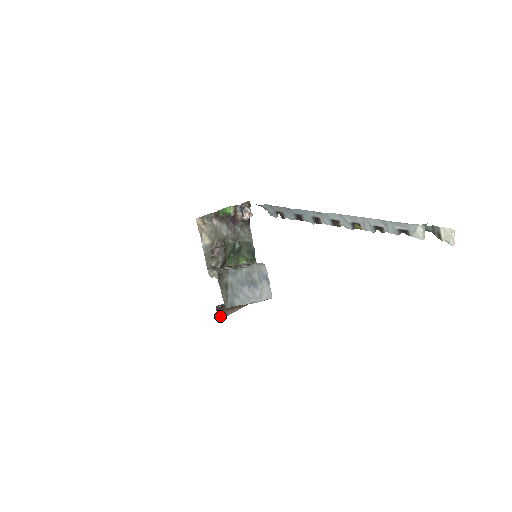
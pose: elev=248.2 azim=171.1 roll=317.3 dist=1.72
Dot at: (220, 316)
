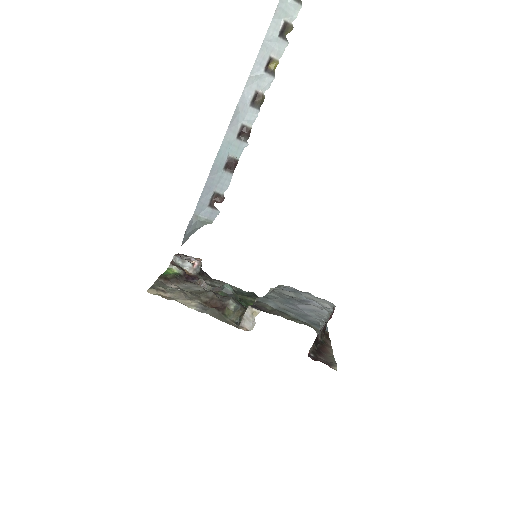
Dot at: (329, 365)
